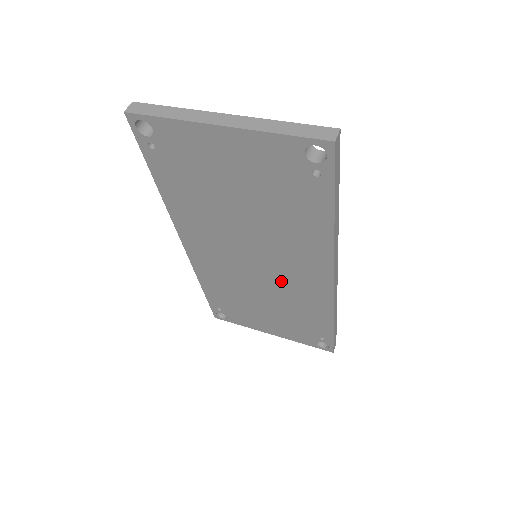
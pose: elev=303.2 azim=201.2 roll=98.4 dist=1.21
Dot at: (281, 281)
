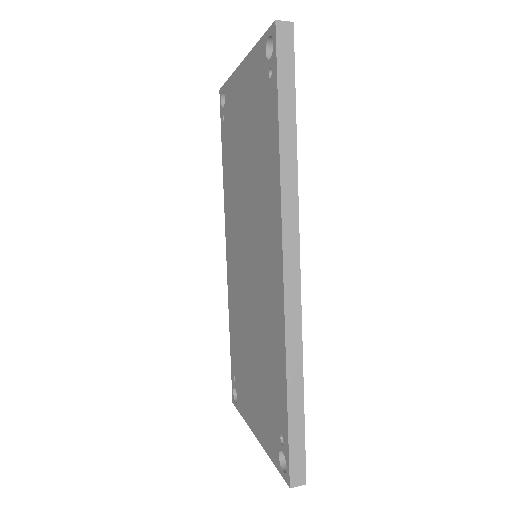
Dot at: (260, 289)
